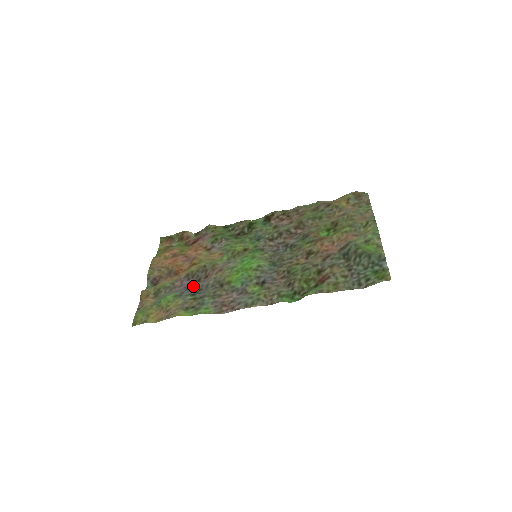
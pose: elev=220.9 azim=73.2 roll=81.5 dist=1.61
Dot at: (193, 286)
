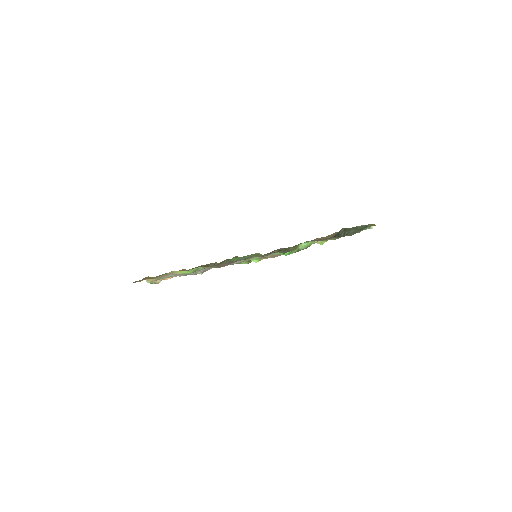
Dot at: (194, 274)
